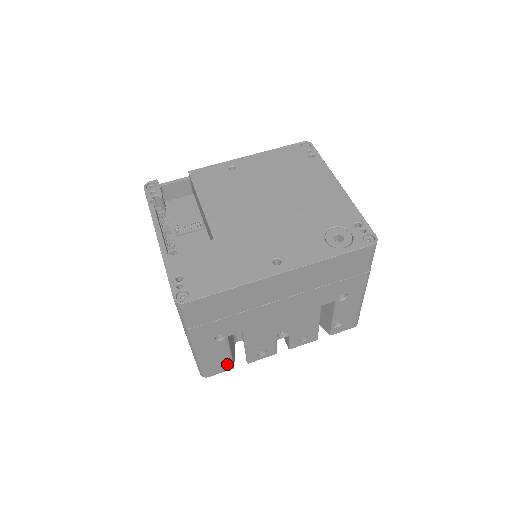
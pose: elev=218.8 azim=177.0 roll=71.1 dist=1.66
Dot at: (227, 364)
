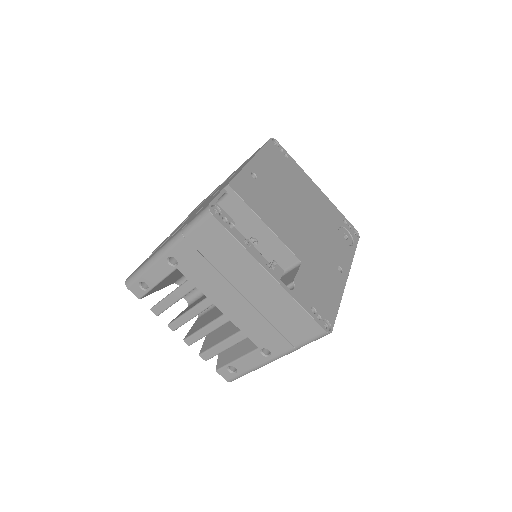
Dot at: occluded
